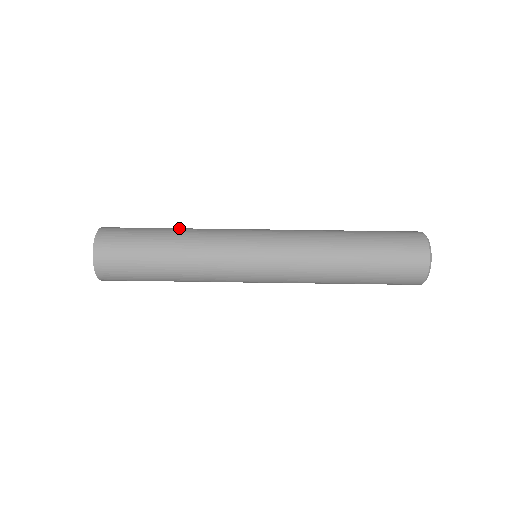
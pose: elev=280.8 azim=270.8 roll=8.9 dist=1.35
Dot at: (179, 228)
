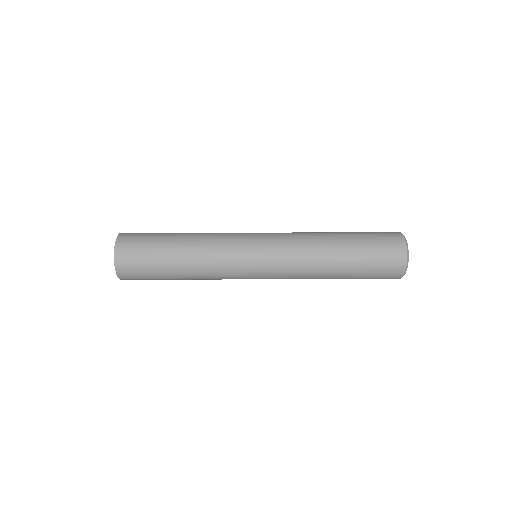
Dot at: occluded
